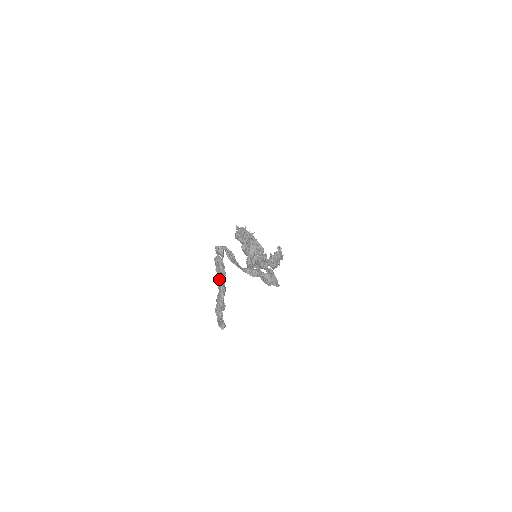
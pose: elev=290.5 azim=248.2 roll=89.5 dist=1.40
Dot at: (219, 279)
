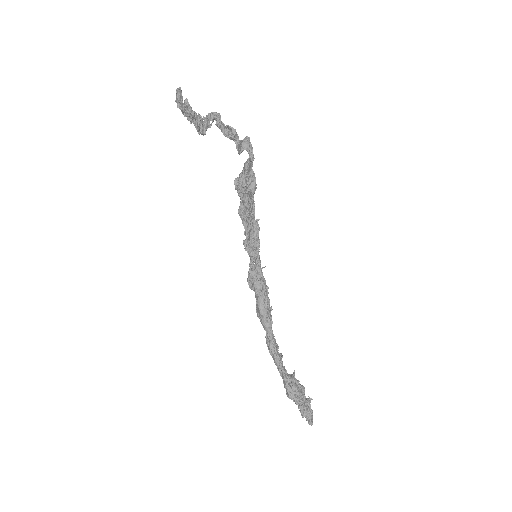
Dot at: occluded
